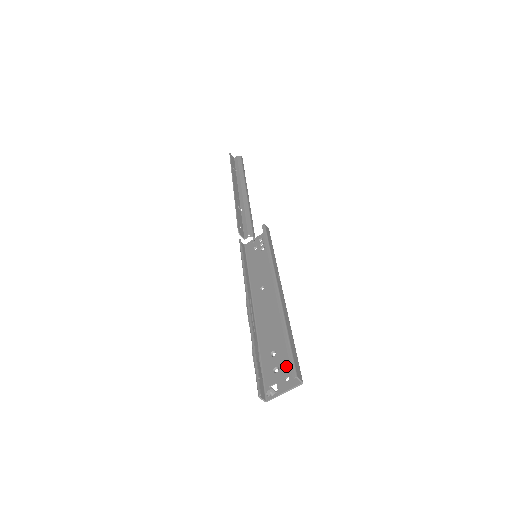
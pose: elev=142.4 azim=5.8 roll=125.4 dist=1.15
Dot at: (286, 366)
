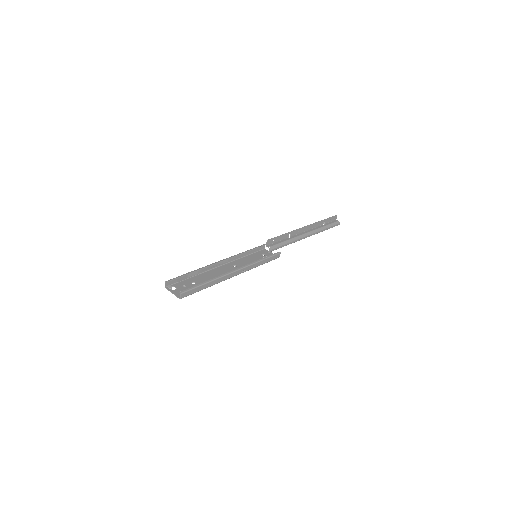
Dot at: occluded
